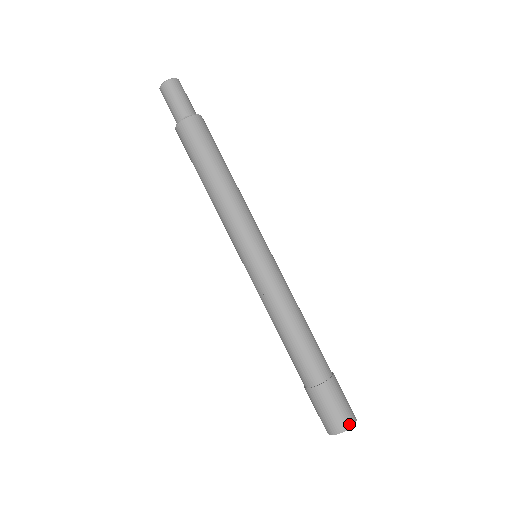
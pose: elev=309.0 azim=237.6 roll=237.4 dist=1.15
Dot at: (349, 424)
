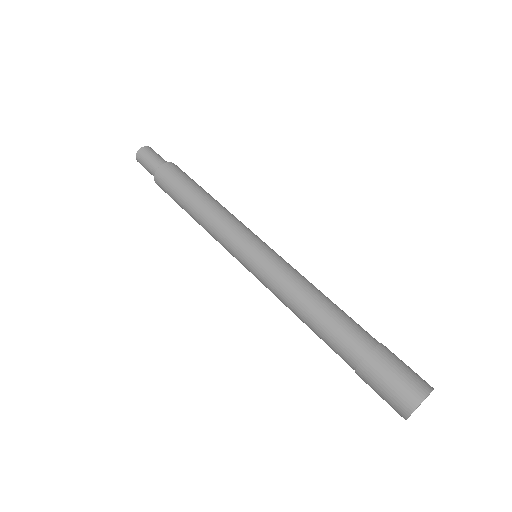
Dot at: (423, 392)
